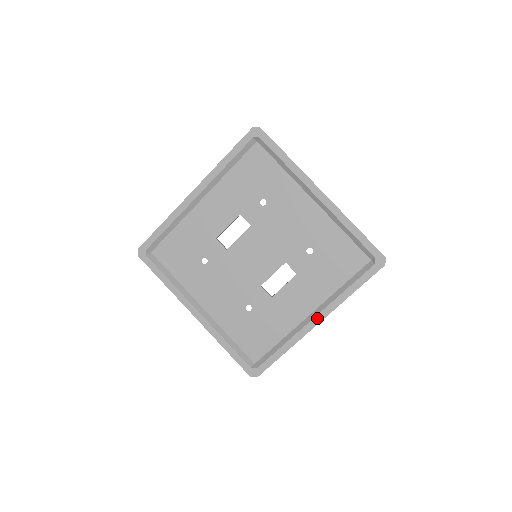
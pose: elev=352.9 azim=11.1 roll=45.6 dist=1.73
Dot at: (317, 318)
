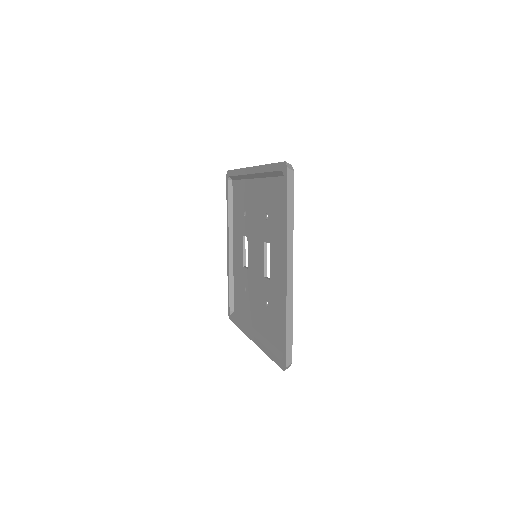
Dot at: (284, 267)
